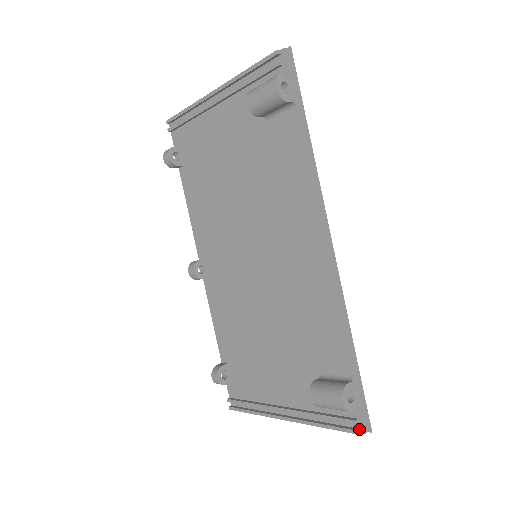
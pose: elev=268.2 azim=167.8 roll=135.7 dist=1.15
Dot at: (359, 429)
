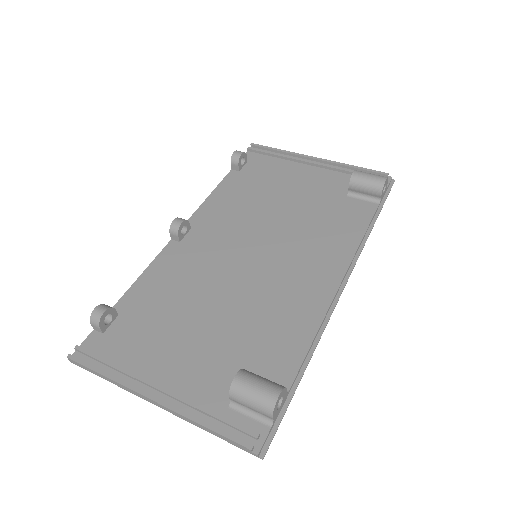
Dot at: (254, 446)
